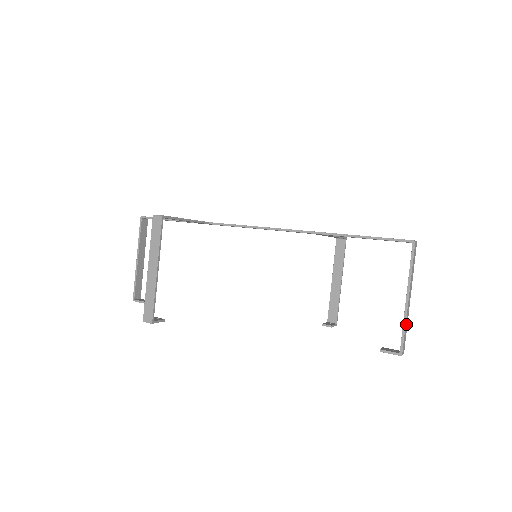
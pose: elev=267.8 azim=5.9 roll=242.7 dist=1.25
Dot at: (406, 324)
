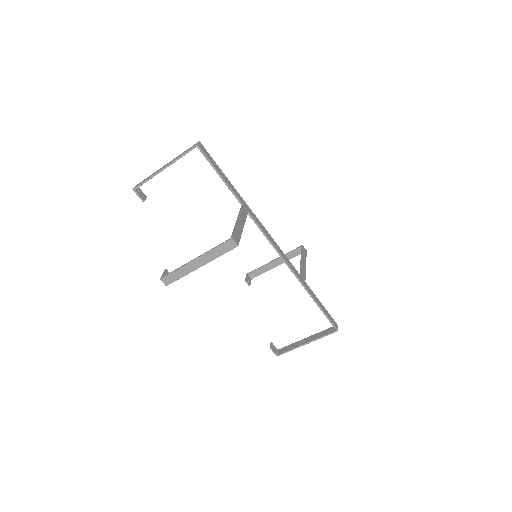
Dot at: (293, 347)
